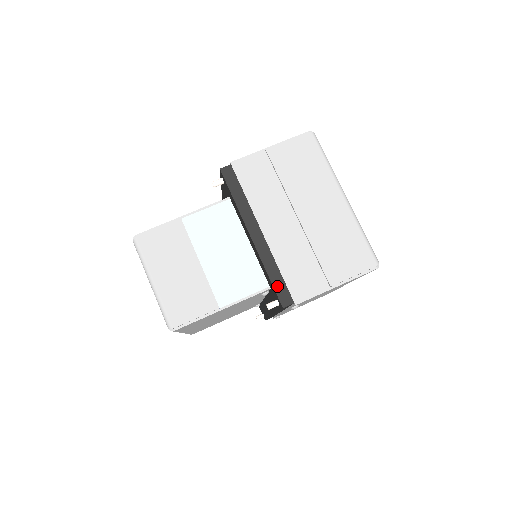
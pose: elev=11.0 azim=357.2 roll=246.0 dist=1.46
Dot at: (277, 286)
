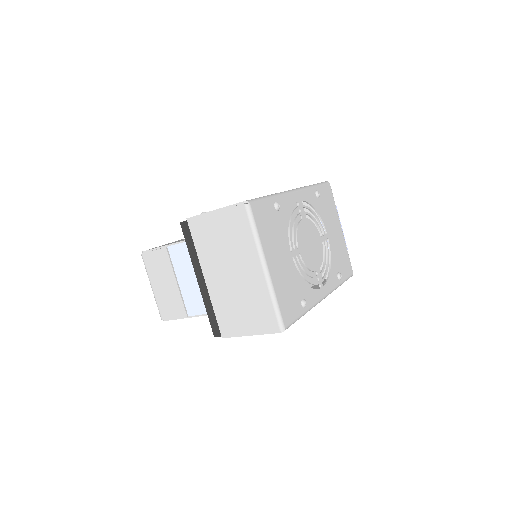
Dot at: (212, 321)
